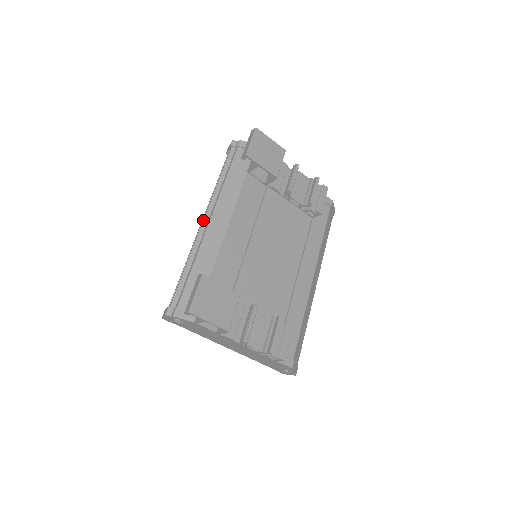
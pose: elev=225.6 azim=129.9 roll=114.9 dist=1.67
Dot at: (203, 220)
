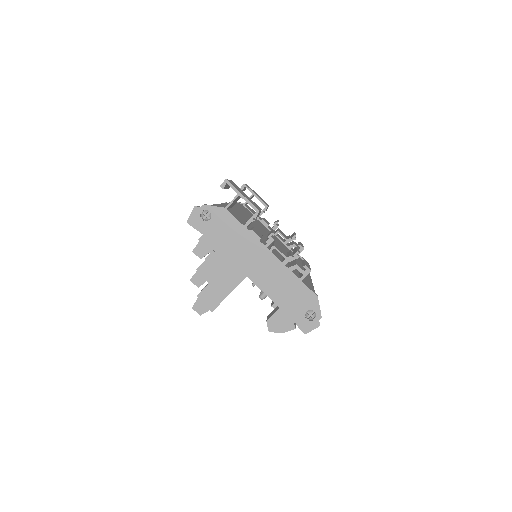
Dot at: occluded
